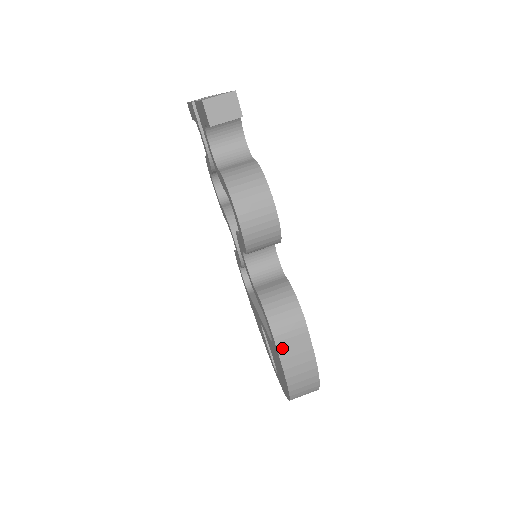
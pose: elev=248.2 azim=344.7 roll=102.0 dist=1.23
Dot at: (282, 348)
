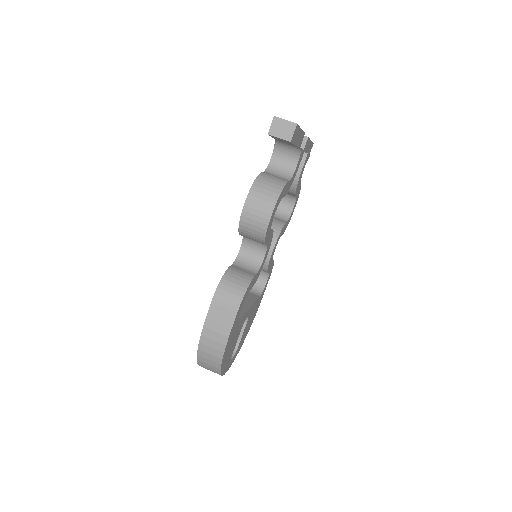
Dot at: (213, 310)
